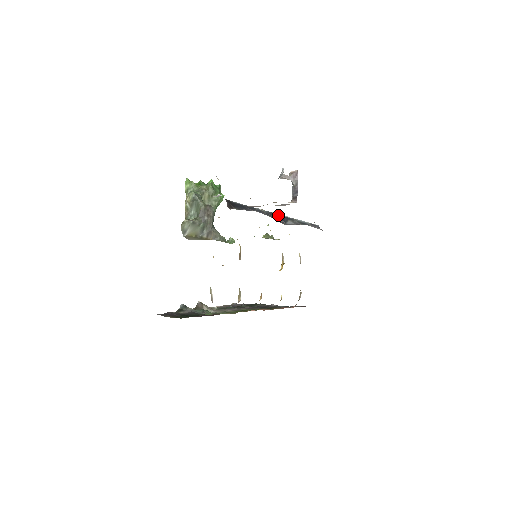
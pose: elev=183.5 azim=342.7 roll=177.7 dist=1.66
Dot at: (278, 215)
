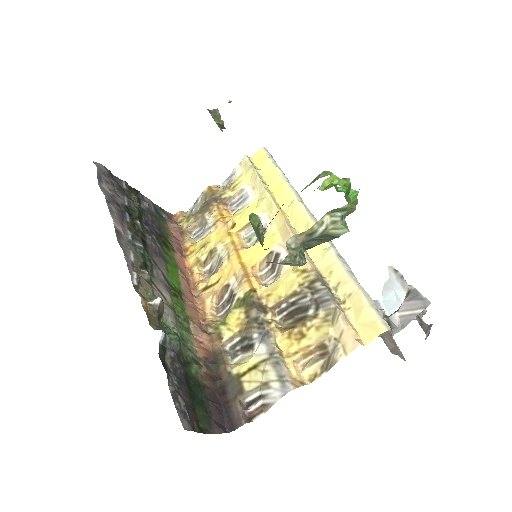
Dot at: occluded
